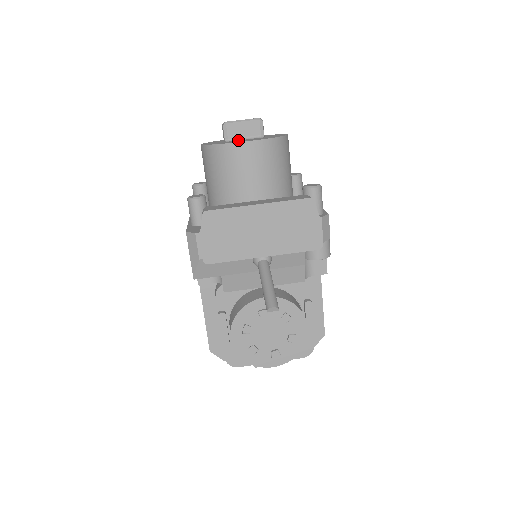
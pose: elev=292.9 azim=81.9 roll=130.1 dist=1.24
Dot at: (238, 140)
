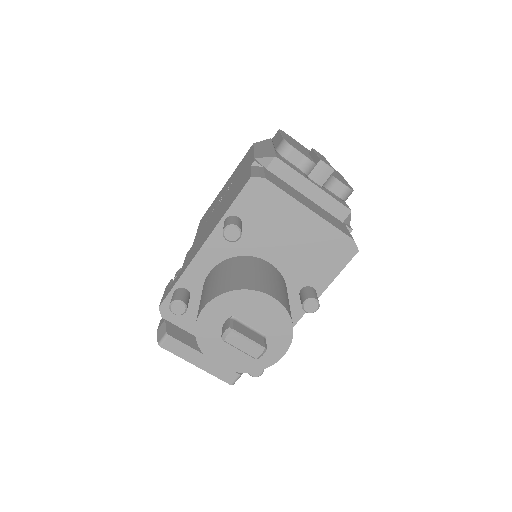
Dot at: occluded
